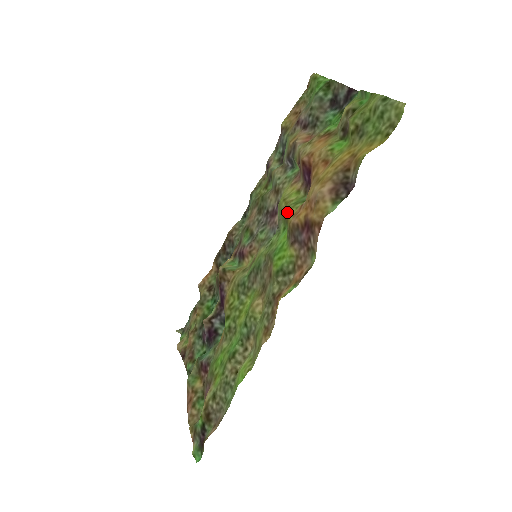
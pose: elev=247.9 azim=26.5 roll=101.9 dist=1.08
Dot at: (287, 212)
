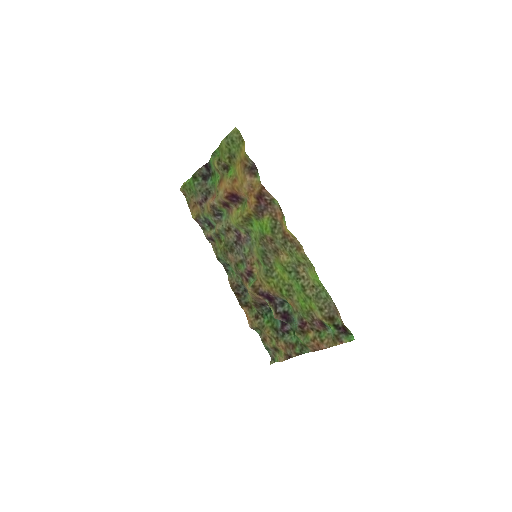
Dot at: (245, 214)
